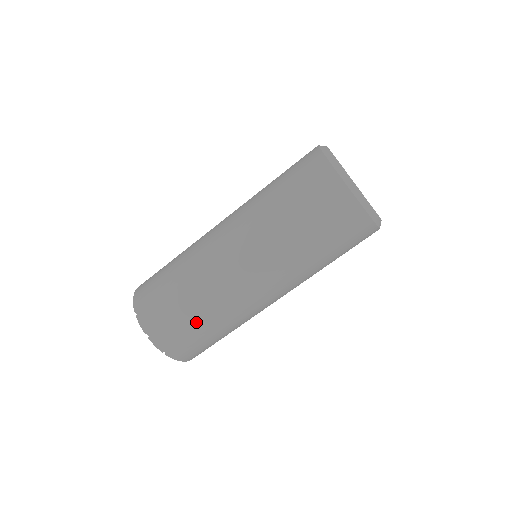
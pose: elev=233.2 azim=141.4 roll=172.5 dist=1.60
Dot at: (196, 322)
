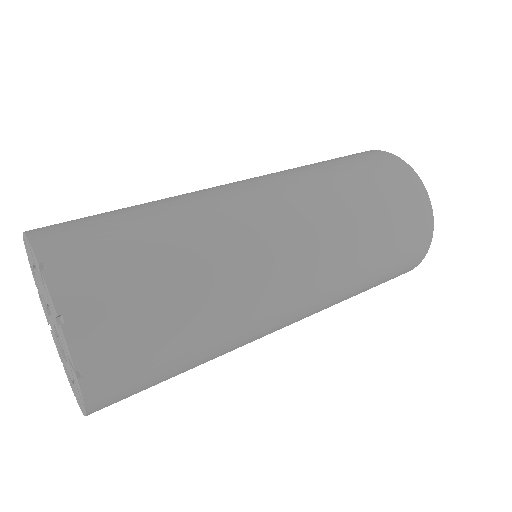
Dot at: (165, 268)
